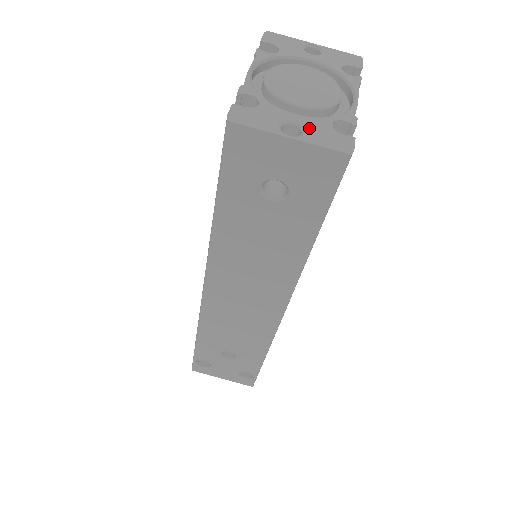
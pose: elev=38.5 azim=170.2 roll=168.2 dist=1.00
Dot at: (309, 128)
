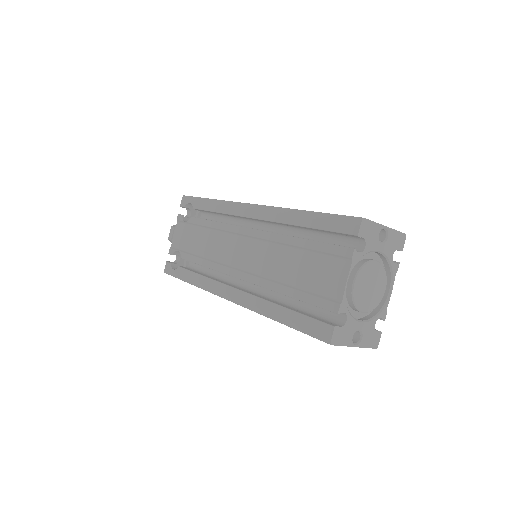
Dot at: (365, 334)
